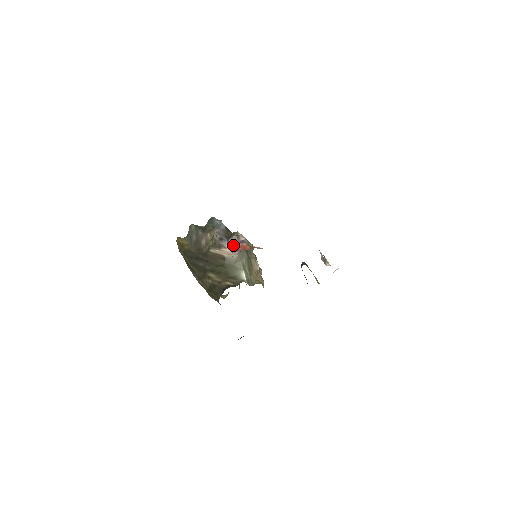
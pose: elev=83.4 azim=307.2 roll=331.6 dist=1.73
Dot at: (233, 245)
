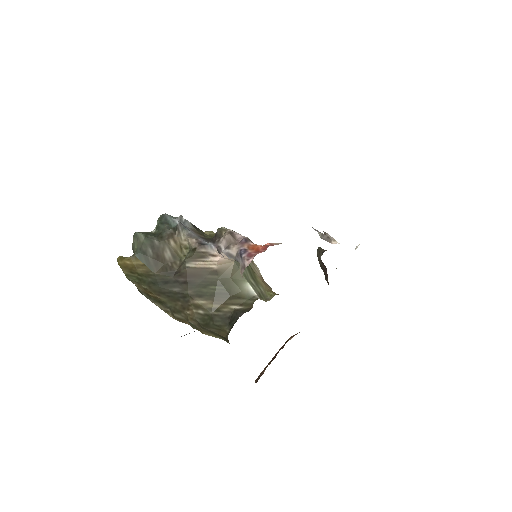
Dot at: (234, 249)
